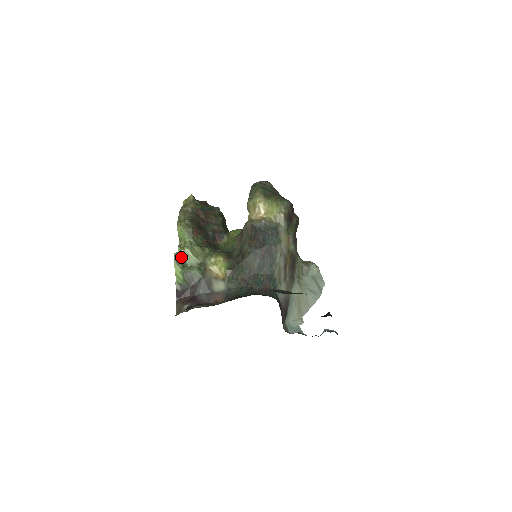
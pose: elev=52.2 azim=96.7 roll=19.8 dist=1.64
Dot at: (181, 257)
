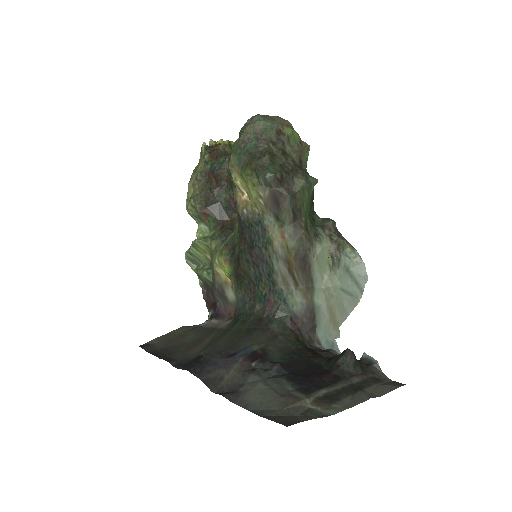
Dot at: (192, 256)
